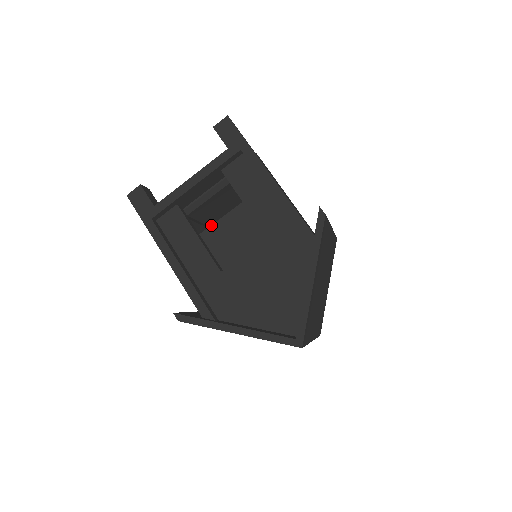
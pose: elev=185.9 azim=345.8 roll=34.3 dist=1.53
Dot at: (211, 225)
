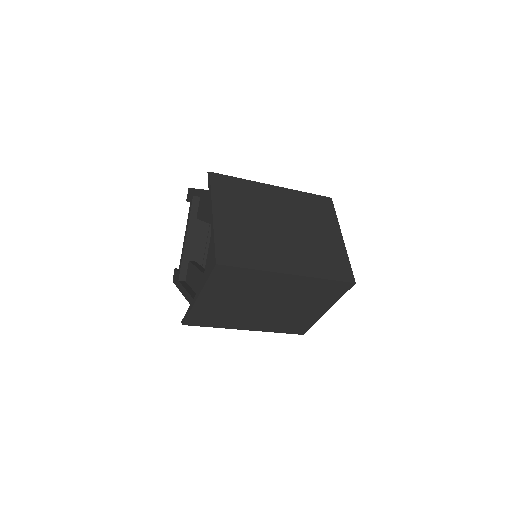
Dot at: occluded
